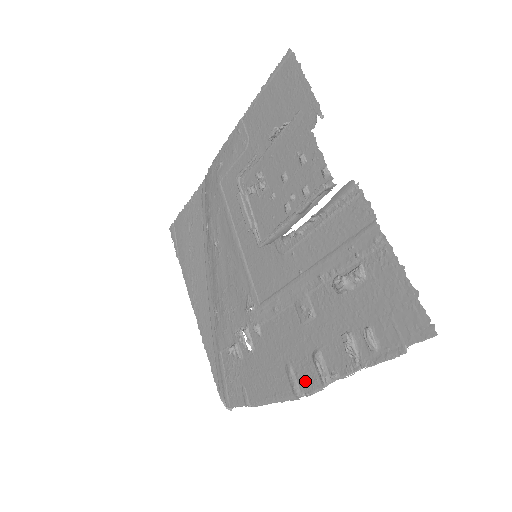
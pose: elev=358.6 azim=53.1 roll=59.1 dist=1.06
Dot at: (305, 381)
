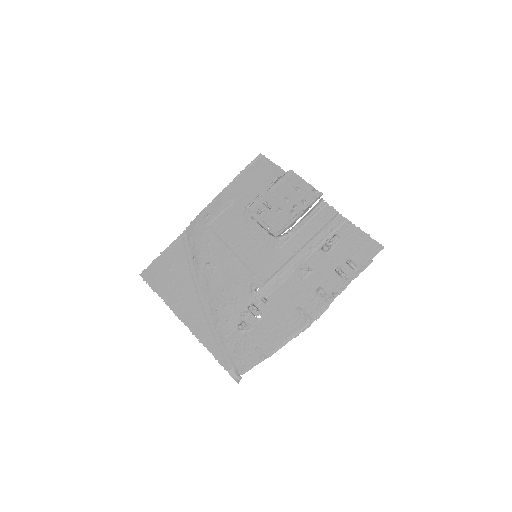
Dot at: (314, 310)
